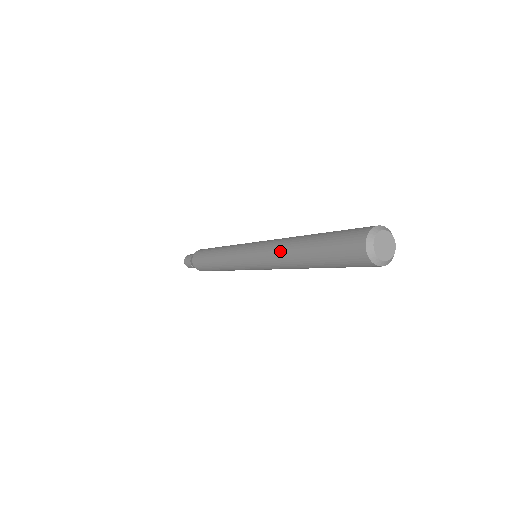
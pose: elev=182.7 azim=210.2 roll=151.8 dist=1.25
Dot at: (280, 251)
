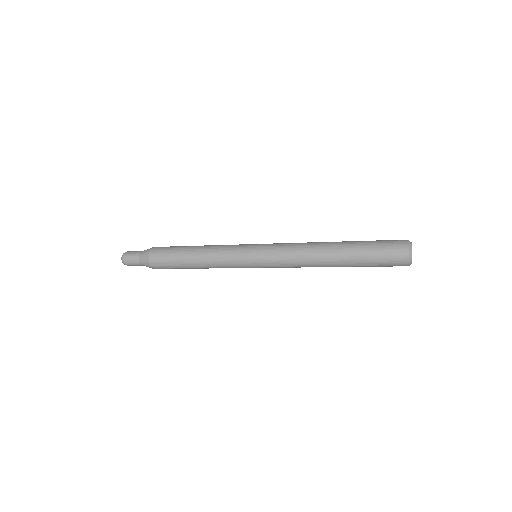
Dot at: (309, 246)
